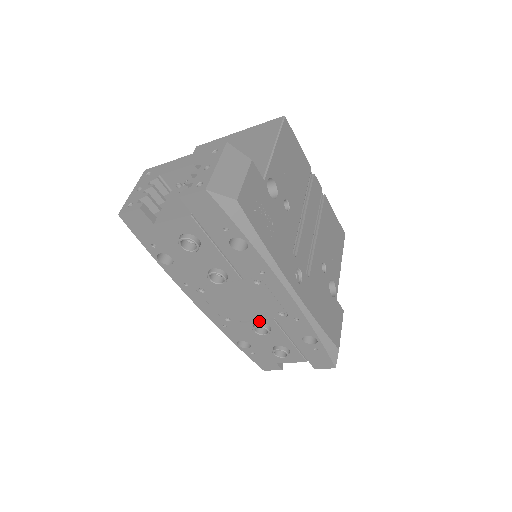
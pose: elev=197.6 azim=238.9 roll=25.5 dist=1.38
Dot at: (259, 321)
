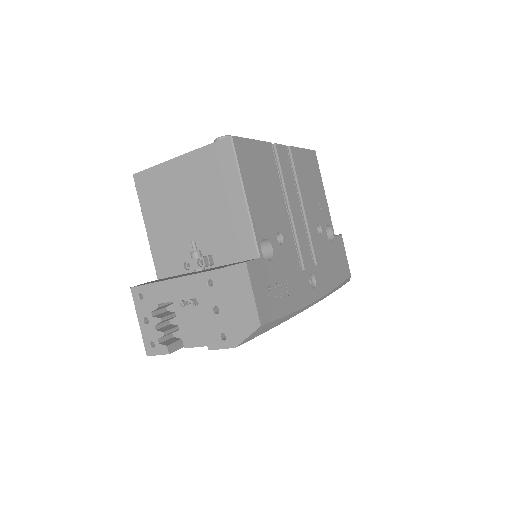
Dot at: occluded
